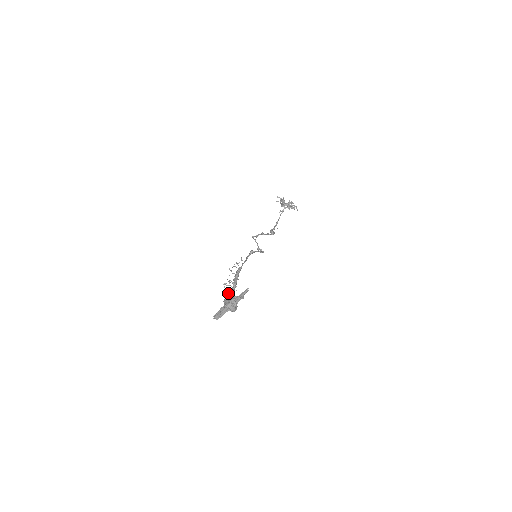
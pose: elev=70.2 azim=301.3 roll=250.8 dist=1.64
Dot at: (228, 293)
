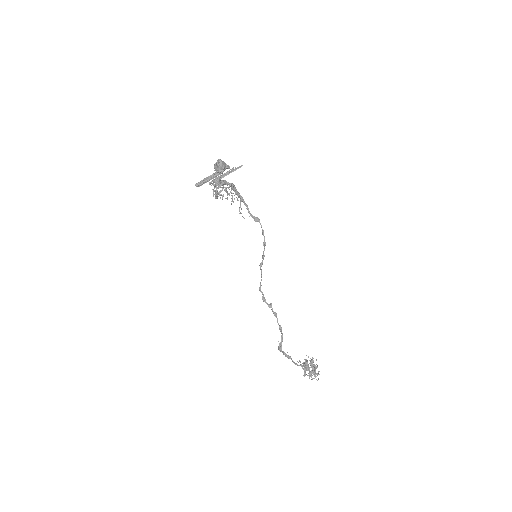
Dot at: (221, 182)
